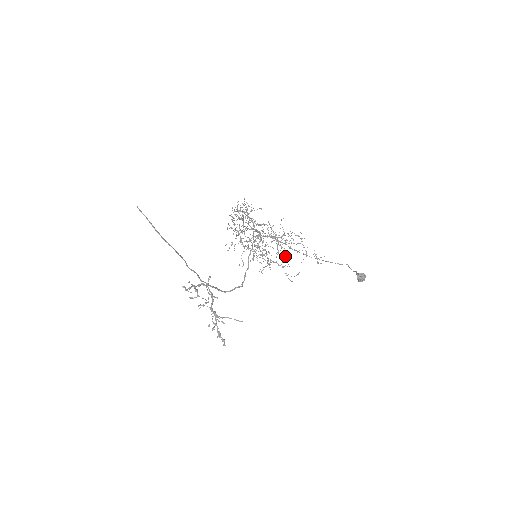
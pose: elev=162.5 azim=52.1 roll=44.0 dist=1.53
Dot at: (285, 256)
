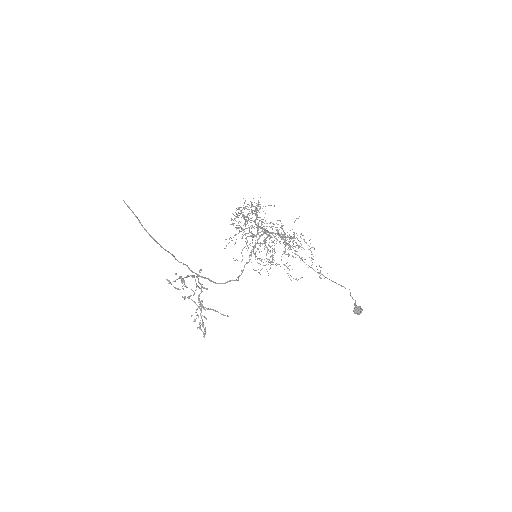
Dot at: (292, 256)
